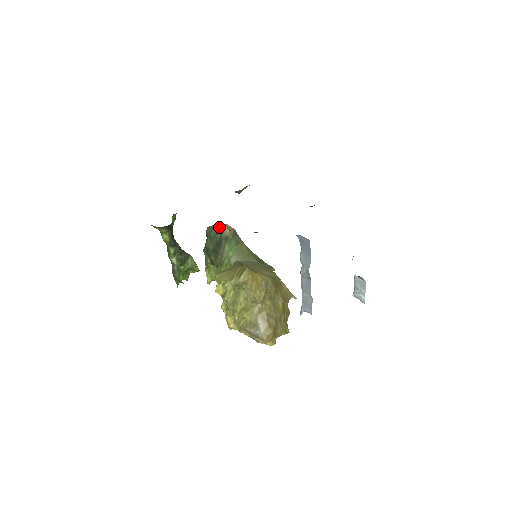
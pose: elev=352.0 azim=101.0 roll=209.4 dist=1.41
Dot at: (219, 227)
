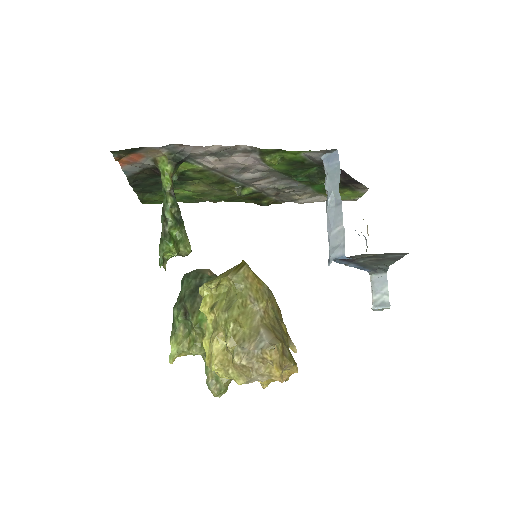
Dot at: (199, 271)
